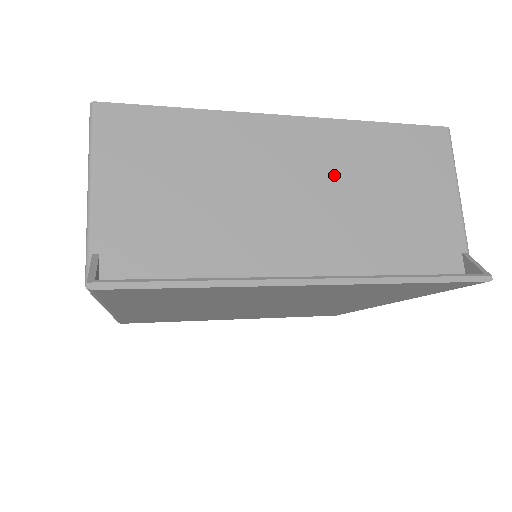
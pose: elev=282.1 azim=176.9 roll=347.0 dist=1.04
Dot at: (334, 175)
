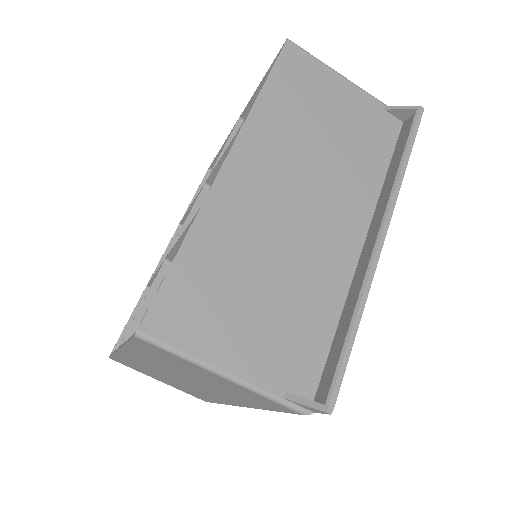
Dot at: (292, 160)
